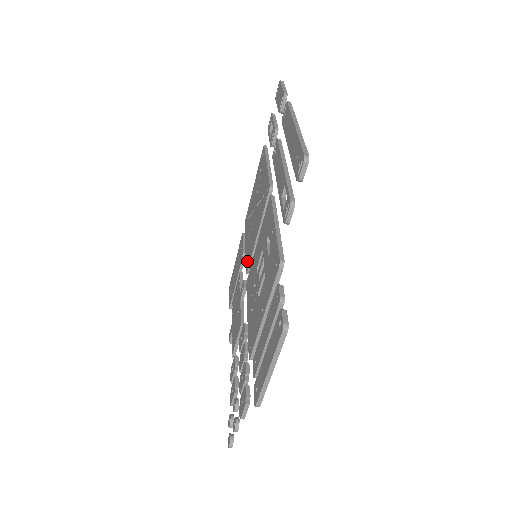
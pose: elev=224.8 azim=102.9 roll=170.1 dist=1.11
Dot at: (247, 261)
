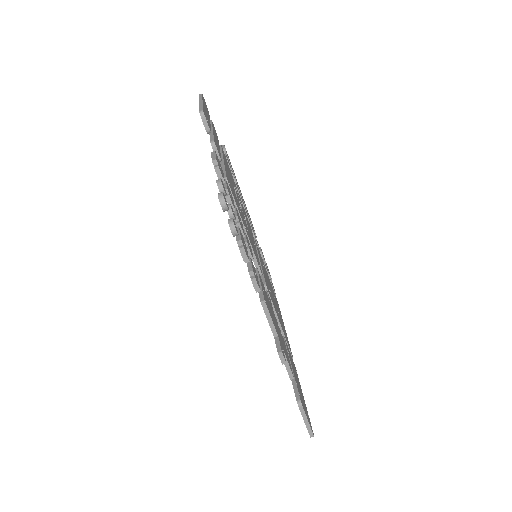
Dot at: occluded
